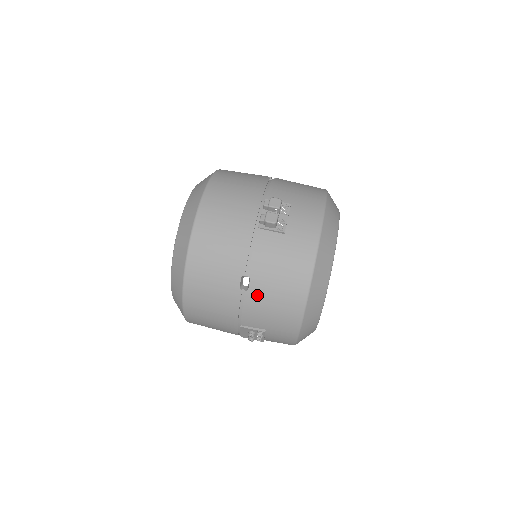
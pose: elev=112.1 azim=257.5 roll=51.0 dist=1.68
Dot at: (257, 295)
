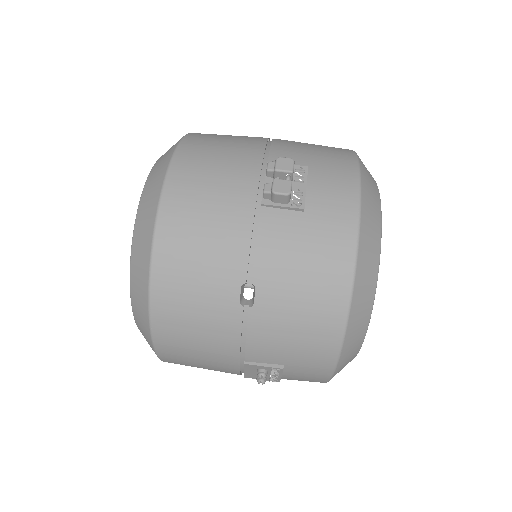
Dot at: (268, 312)
